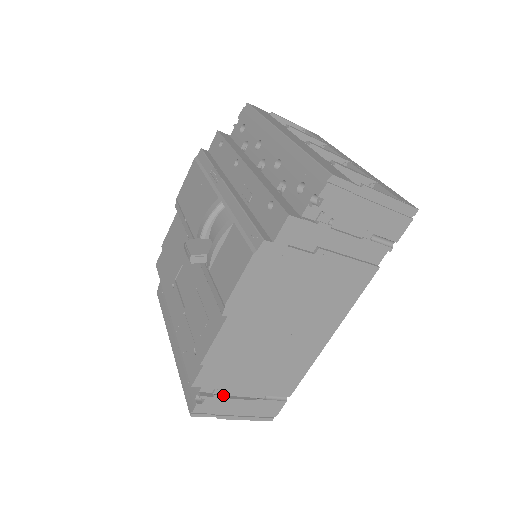
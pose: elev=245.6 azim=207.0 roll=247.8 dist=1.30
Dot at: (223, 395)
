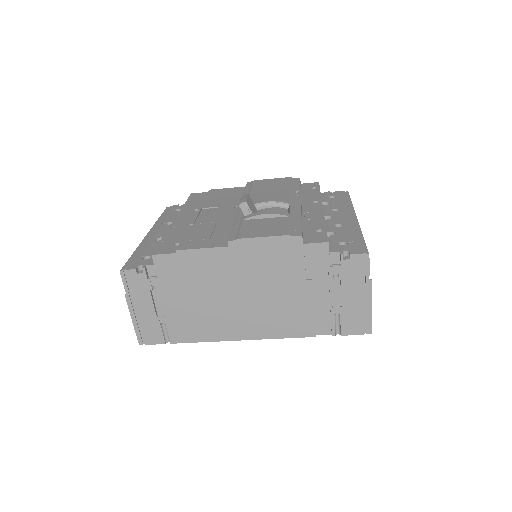
Dot at: (152, 286)
